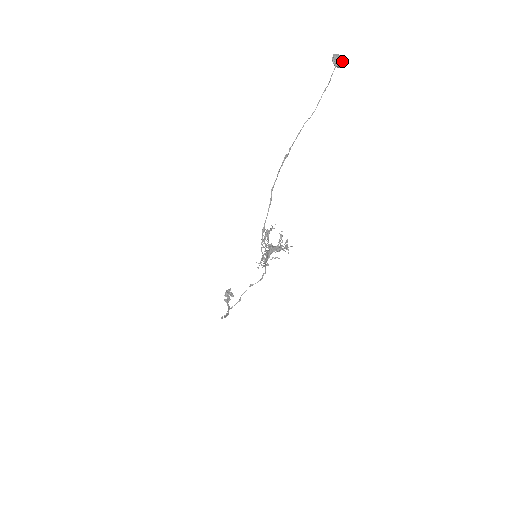
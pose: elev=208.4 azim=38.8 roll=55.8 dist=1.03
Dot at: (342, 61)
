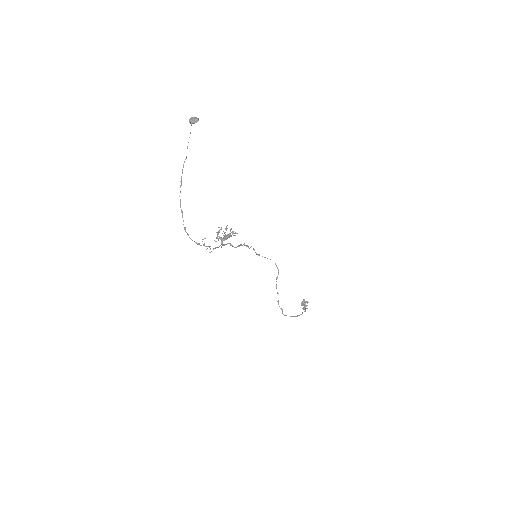
Dot at: (194, 119)
